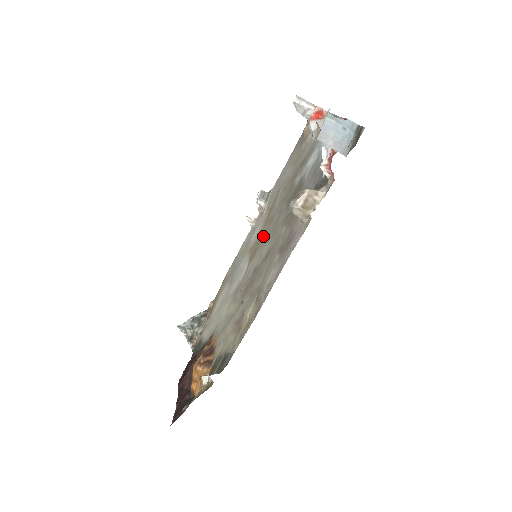
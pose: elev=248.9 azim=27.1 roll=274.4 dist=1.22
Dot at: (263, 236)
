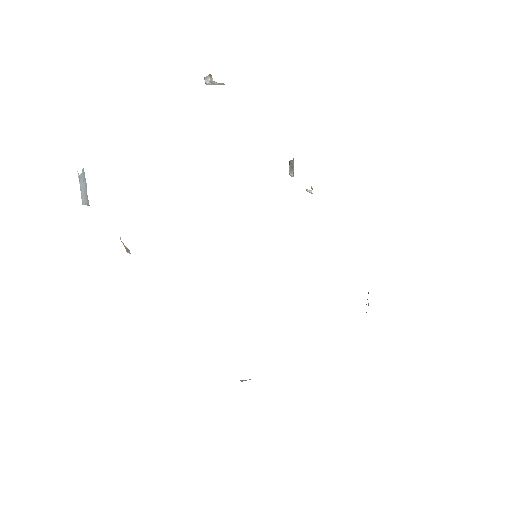
Dot at: occluded
